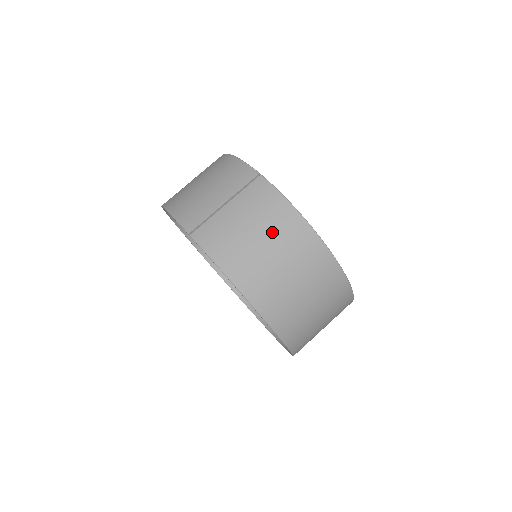
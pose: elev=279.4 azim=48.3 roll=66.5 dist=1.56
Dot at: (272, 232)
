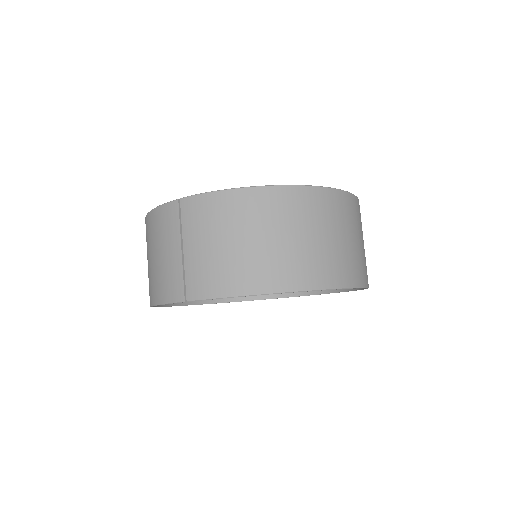
Dot at: (236, 226)
